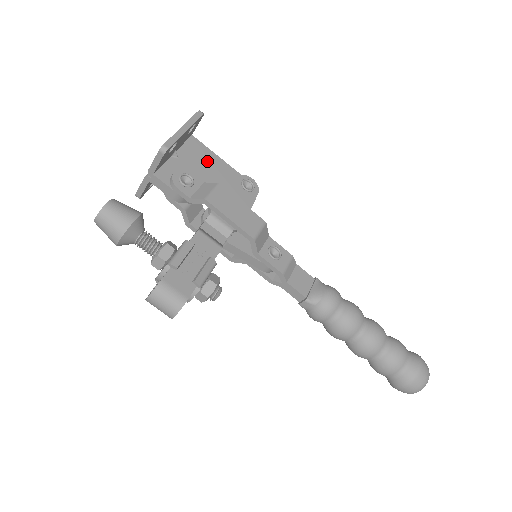
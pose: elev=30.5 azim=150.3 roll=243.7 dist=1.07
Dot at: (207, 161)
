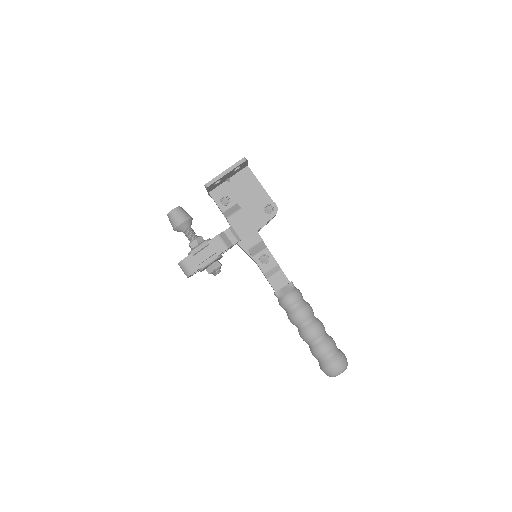
Dot at: (250, 186)
